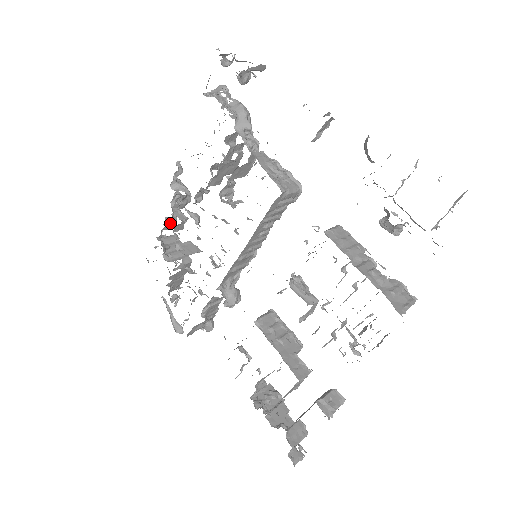
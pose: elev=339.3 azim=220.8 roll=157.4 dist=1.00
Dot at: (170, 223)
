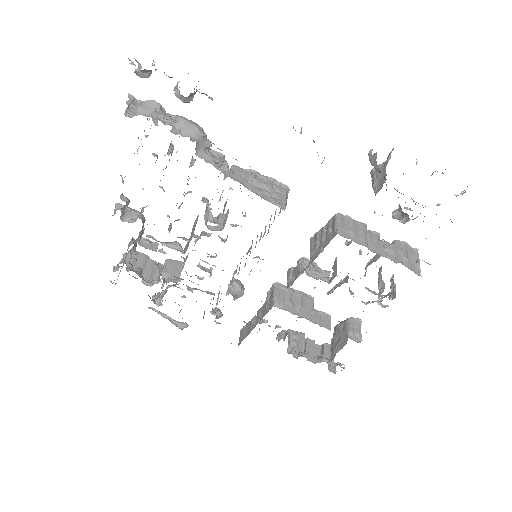
Dot at: (134, 251)
